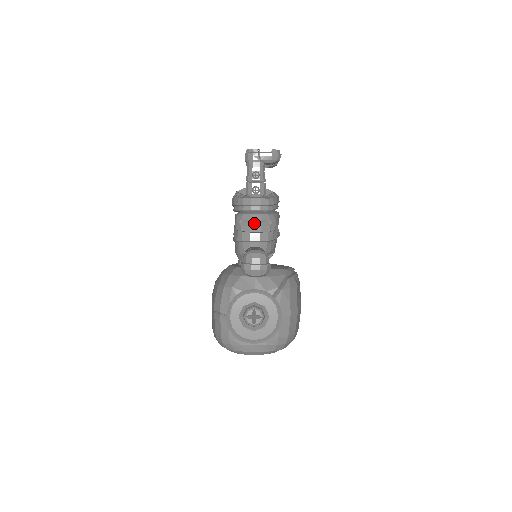
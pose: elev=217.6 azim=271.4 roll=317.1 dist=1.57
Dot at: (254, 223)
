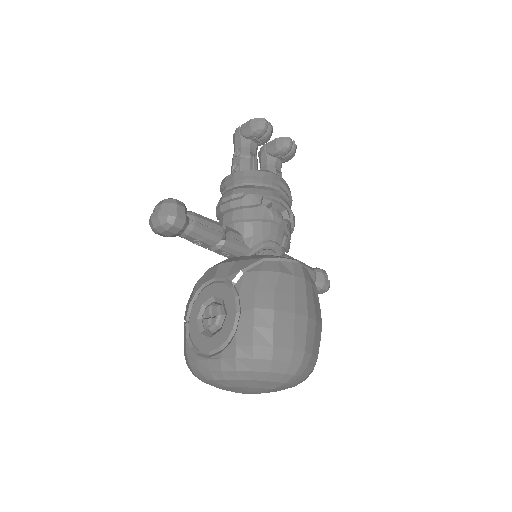
Dot at: (226, 201)
